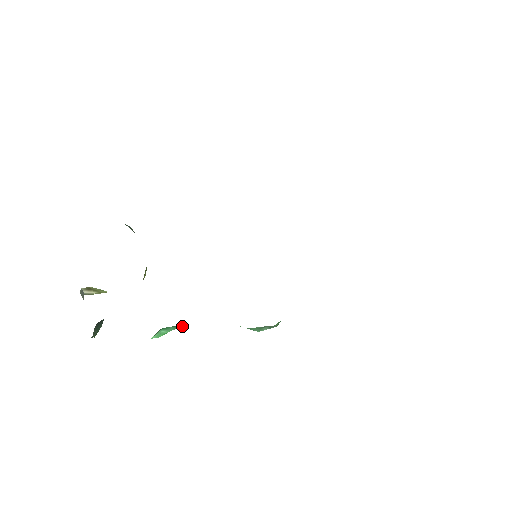
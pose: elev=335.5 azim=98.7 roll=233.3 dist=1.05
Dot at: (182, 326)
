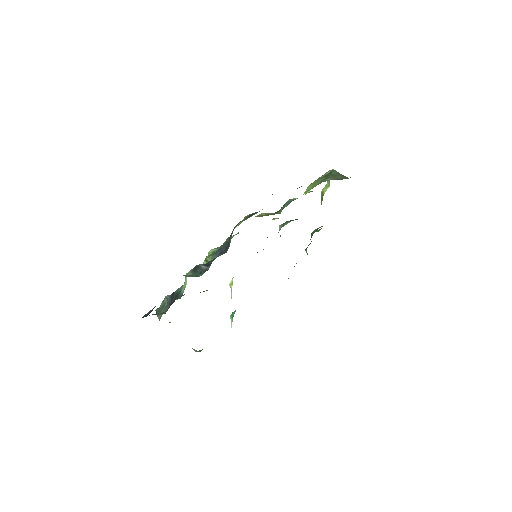
Dot at: occluded
